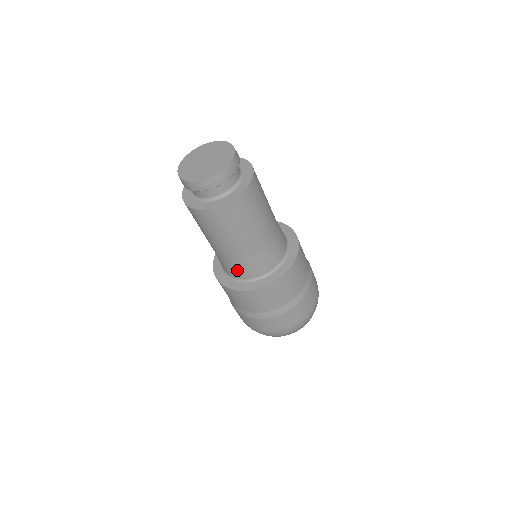
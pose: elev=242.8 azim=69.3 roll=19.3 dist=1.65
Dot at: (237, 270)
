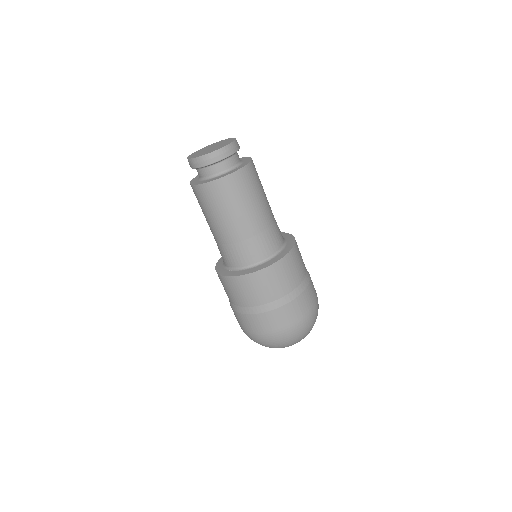
Dot at: (249, 252)
